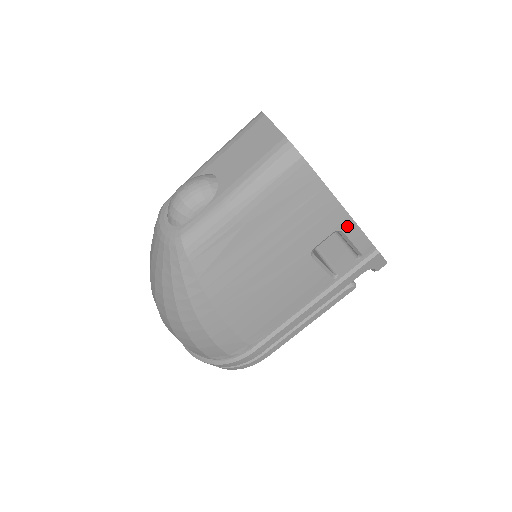
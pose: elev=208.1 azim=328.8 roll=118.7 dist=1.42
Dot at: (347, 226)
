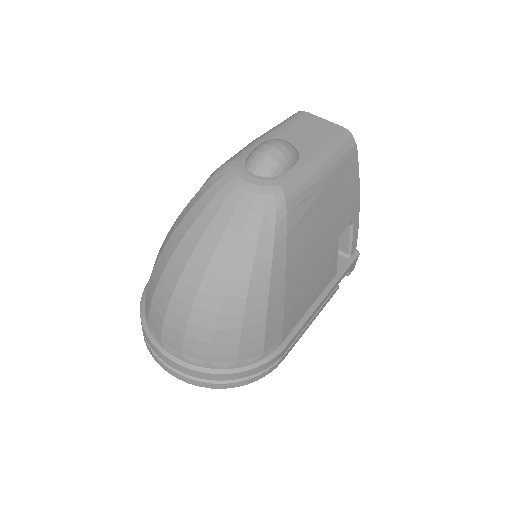
Dot at: (356, 220)
